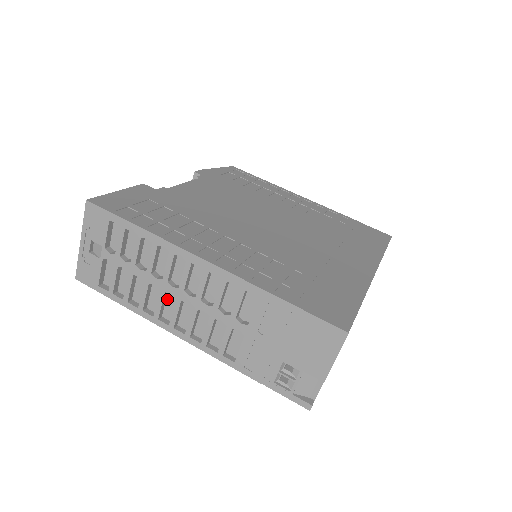
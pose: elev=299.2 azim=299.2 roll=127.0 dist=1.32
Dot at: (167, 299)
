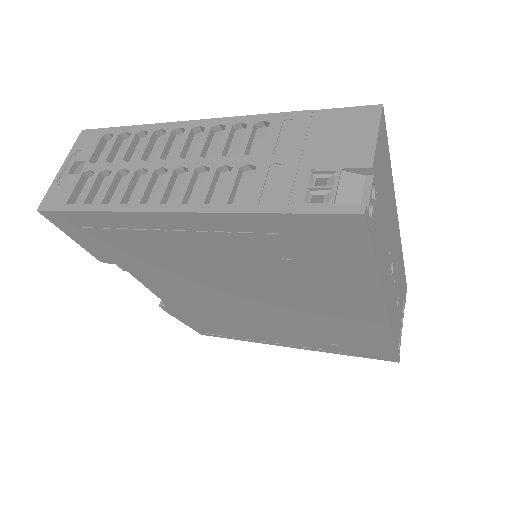
Dot at: (155, 186)
